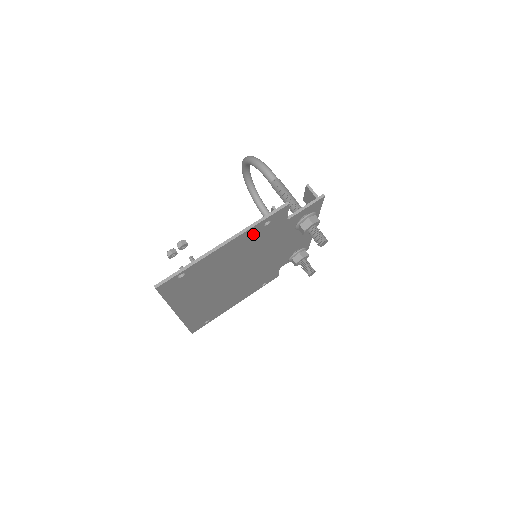
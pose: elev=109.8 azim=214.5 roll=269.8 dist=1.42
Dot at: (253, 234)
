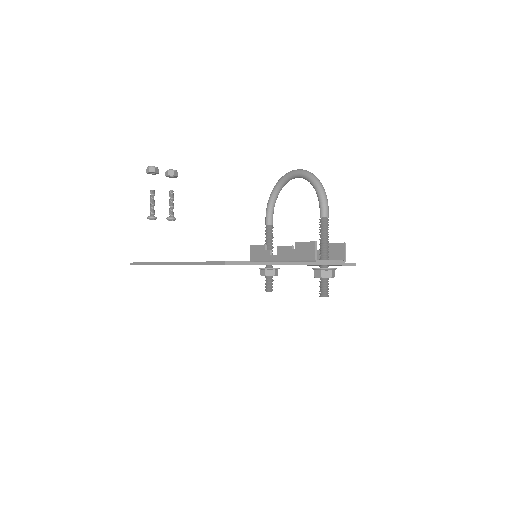
Dot at: occluded
